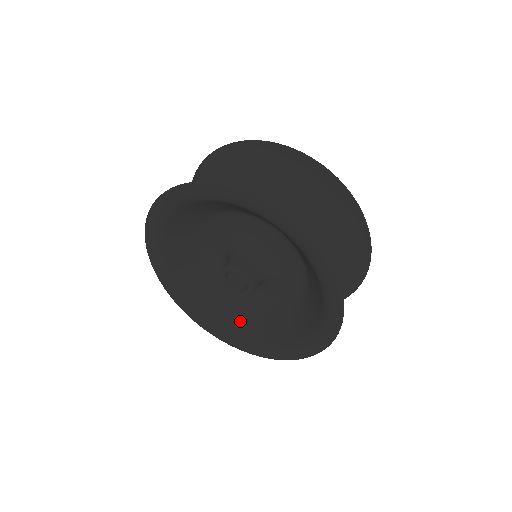
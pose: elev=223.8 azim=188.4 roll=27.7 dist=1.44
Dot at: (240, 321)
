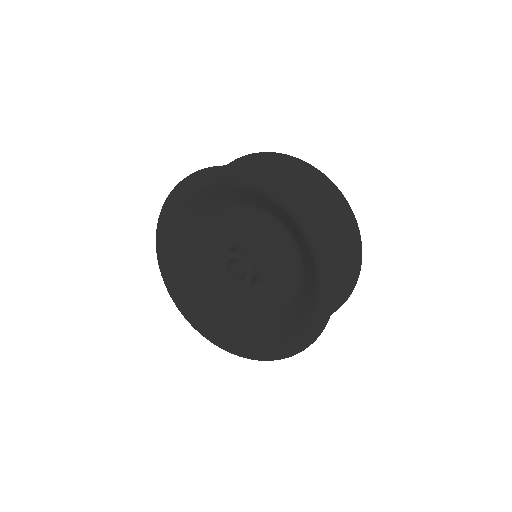
Dot at: (232, 322)
